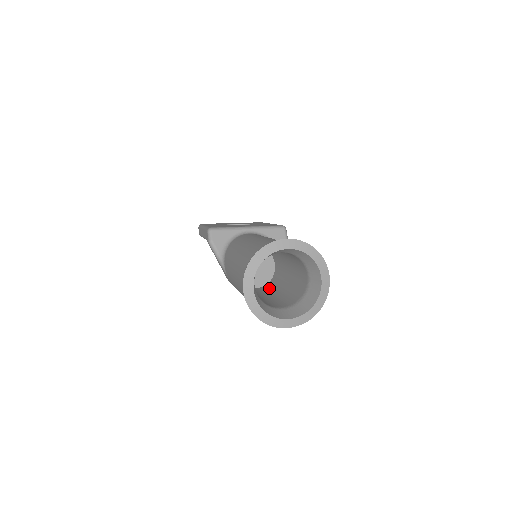
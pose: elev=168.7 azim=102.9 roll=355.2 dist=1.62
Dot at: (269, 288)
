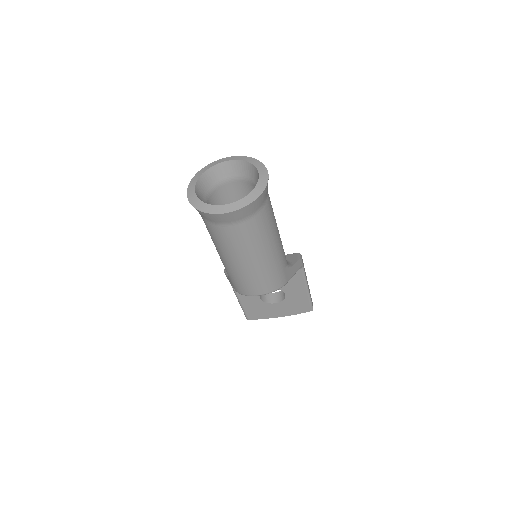
Dot at: occluded
